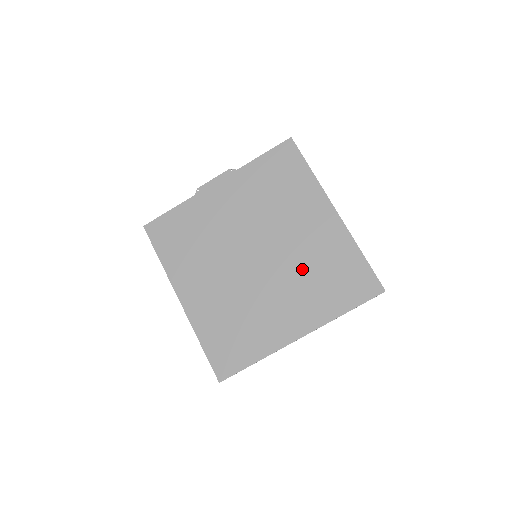
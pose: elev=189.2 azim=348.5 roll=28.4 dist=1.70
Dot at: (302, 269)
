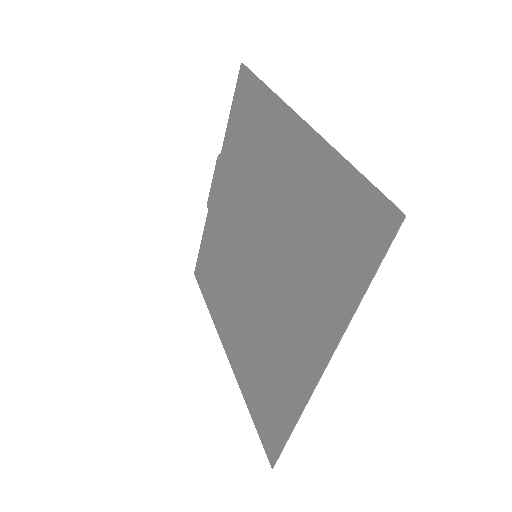
Dot at: (294, 247)
